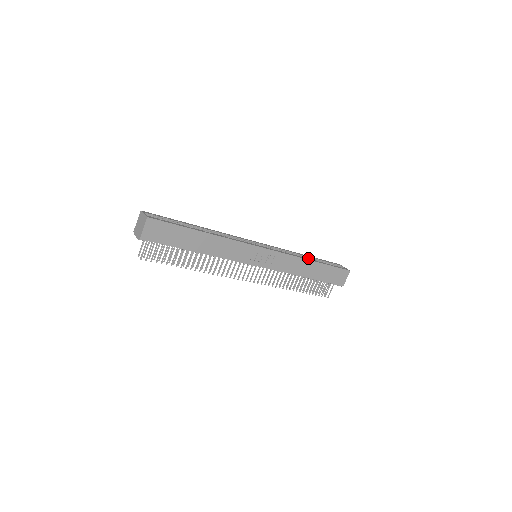
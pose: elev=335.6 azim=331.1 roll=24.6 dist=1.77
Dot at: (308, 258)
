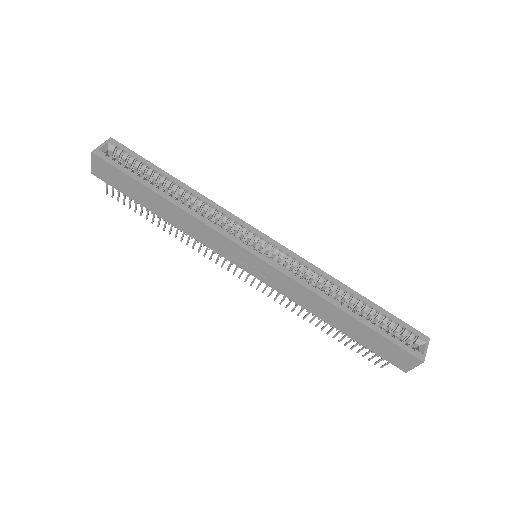
Dot at: (354, 300)
